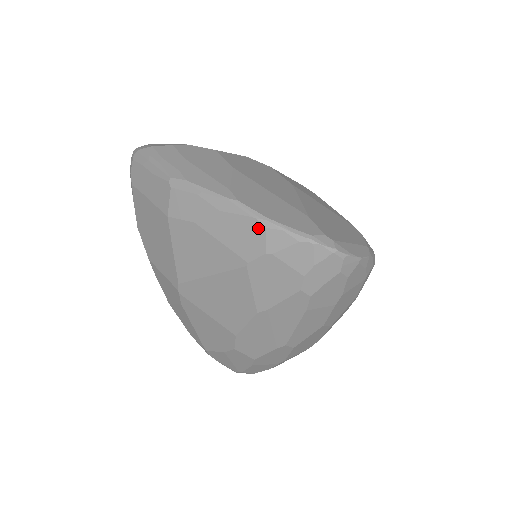
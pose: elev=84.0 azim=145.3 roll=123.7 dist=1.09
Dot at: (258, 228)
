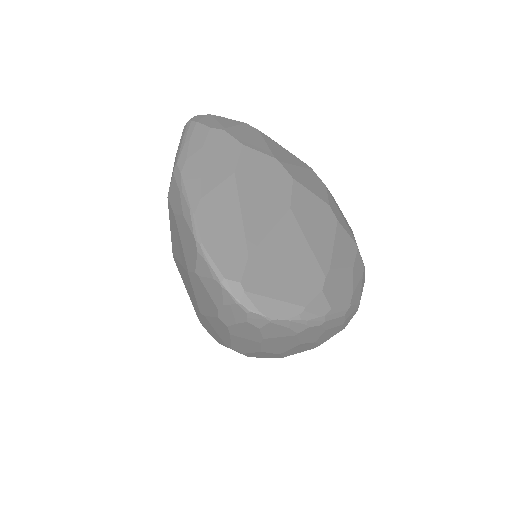
Dot at: (195, 248)
